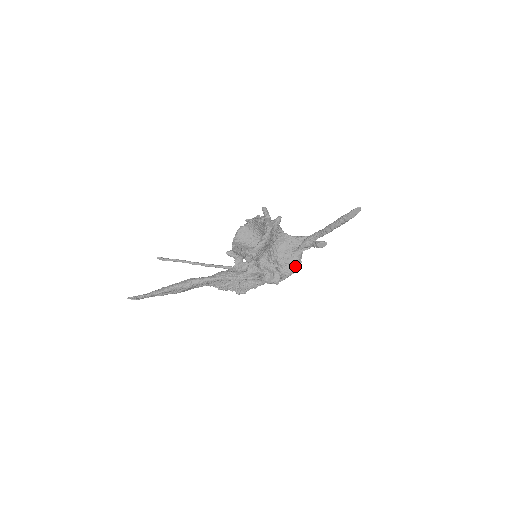
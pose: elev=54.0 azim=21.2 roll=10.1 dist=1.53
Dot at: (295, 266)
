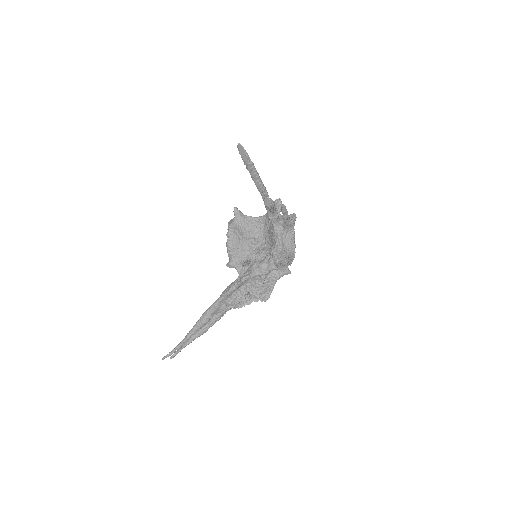
Dot at: (278, 240)
